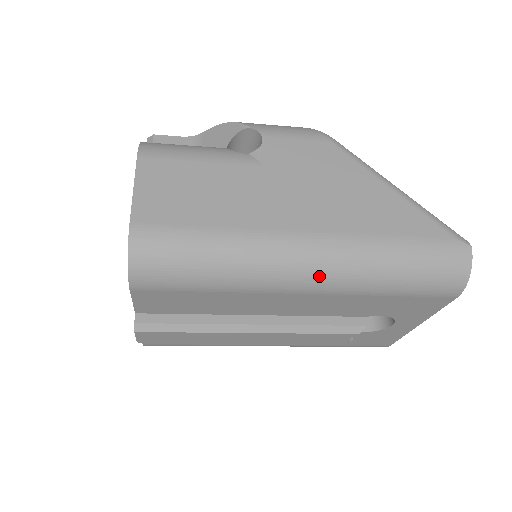
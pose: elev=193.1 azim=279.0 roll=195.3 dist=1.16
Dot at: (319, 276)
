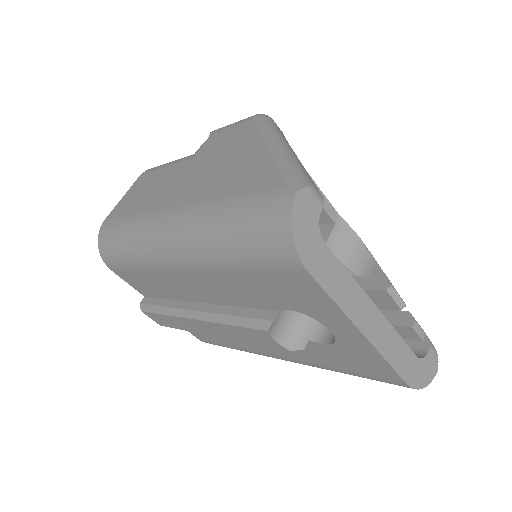
Dot at: (175, 248)
